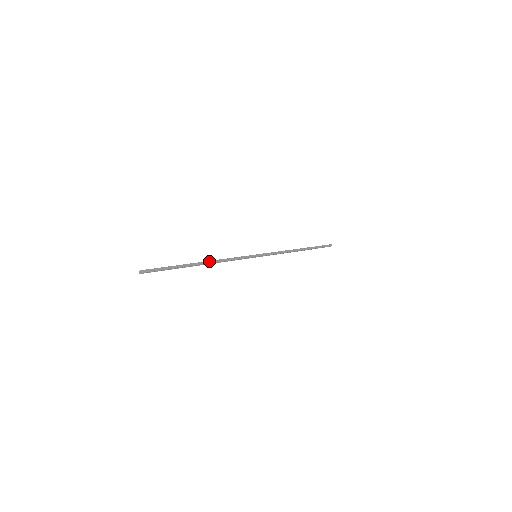
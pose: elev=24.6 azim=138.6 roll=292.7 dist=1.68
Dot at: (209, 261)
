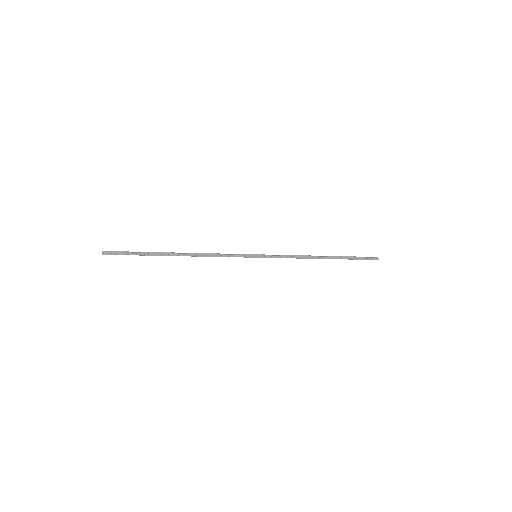
Dot at: (189, 254)
